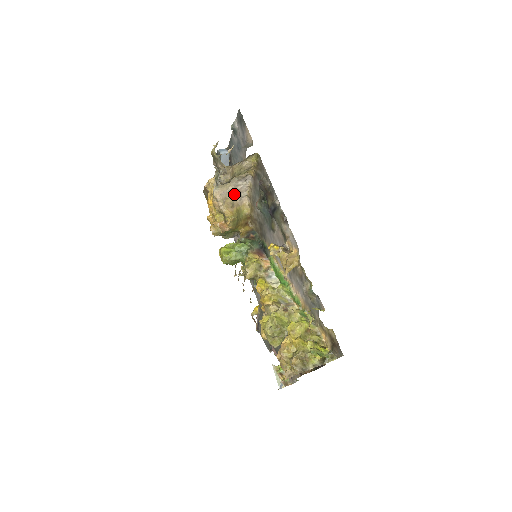
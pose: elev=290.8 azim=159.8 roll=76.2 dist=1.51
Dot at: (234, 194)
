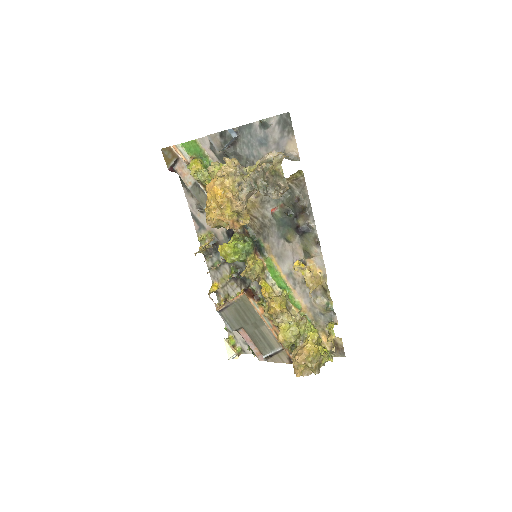
Dot at: (252, 194)
